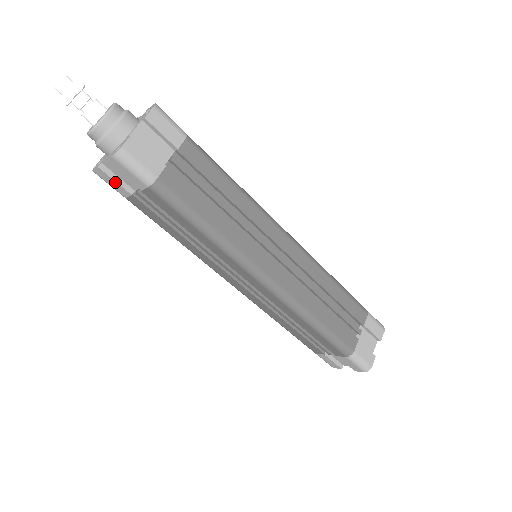
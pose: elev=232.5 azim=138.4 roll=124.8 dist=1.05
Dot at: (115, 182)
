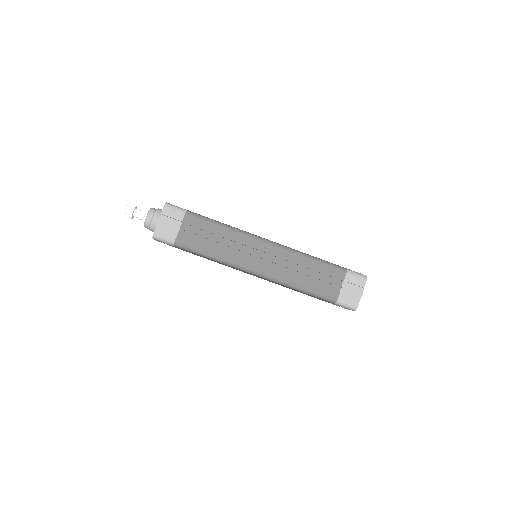
Dot at: (167, 230)
